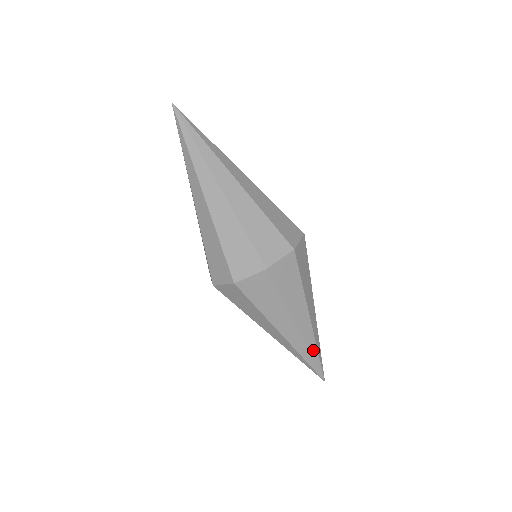
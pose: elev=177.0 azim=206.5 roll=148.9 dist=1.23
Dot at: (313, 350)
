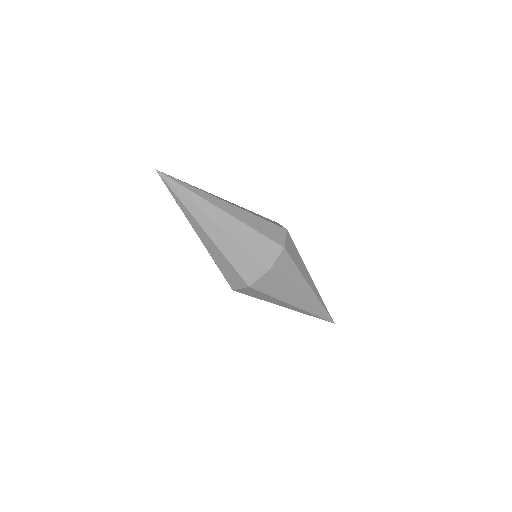
Dot at: (321, 301)
